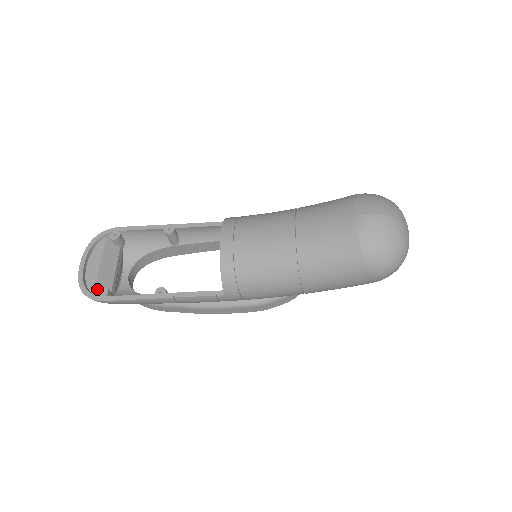
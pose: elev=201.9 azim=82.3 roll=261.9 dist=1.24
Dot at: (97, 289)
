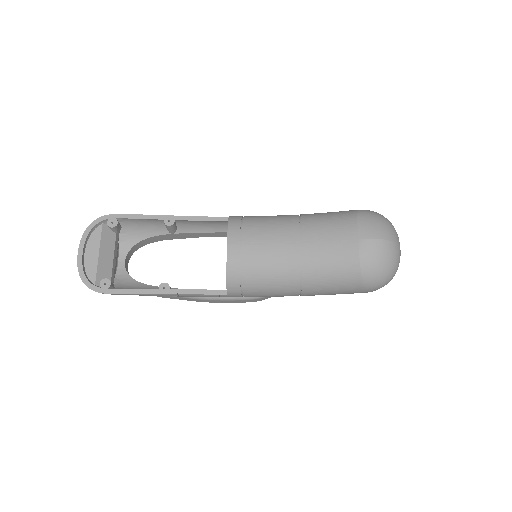
Dot at: (98, 279)
